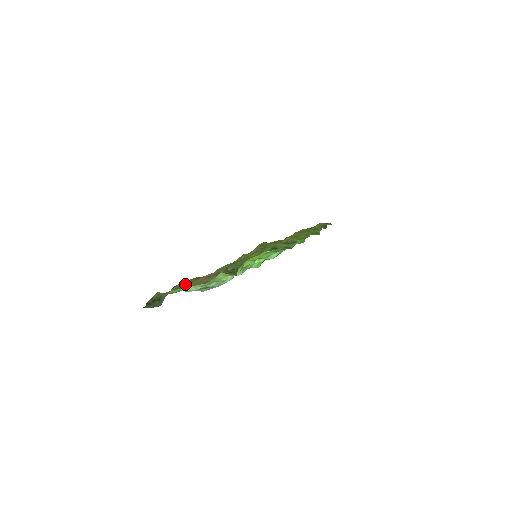
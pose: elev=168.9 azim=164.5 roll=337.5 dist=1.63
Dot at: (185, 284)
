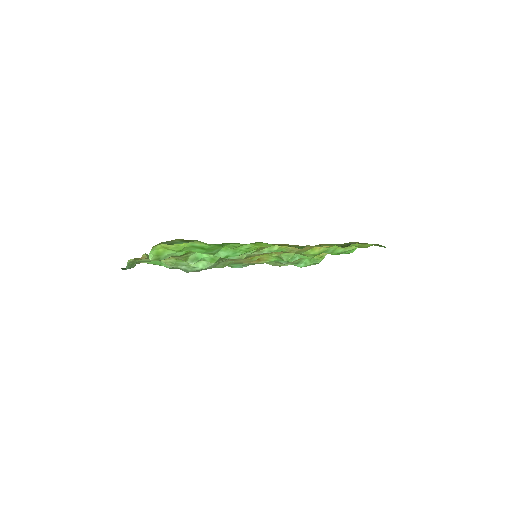
Dot at: occluded
